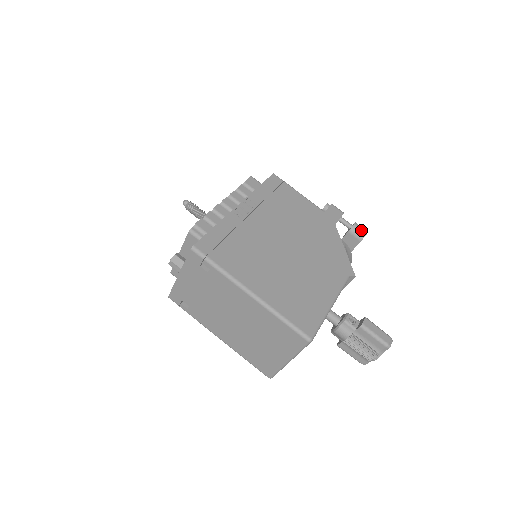
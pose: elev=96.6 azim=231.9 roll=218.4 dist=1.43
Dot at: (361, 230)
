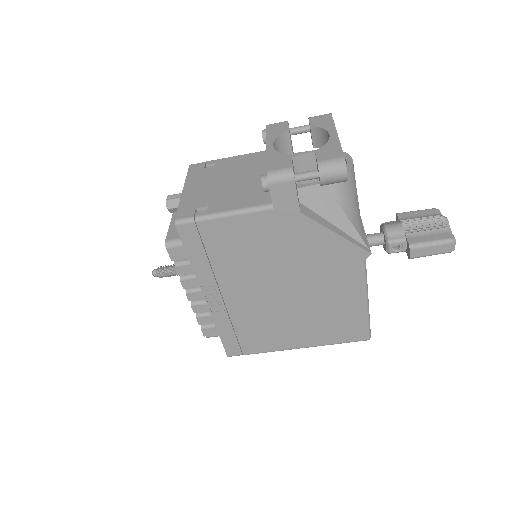
Dot at: (336, 179)
